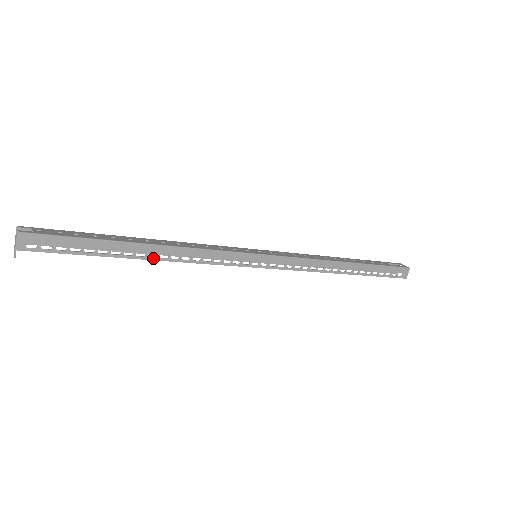
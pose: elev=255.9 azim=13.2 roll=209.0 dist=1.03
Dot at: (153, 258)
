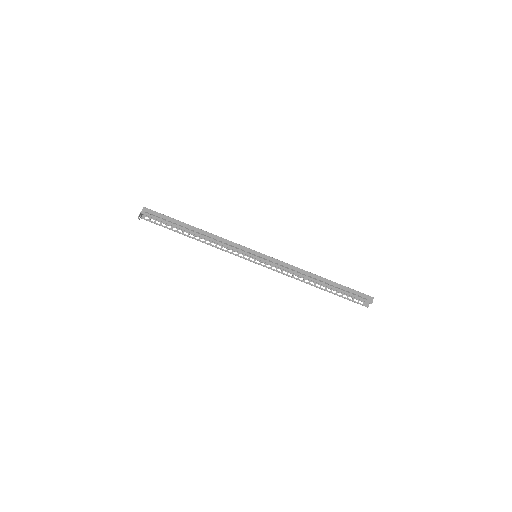
Dot at: (198, 235)
